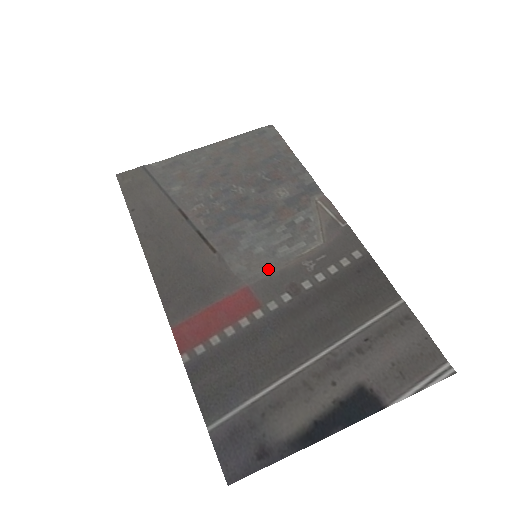
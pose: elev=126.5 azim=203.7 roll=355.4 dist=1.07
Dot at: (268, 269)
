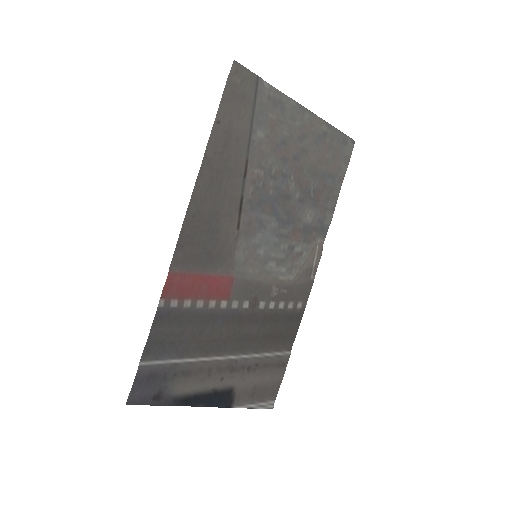
Dot at: (254, 273)
